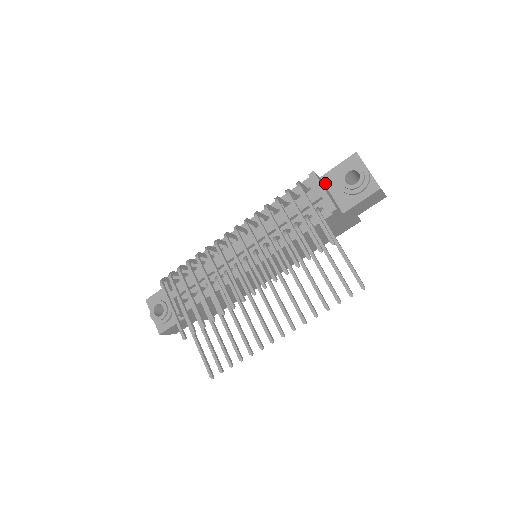
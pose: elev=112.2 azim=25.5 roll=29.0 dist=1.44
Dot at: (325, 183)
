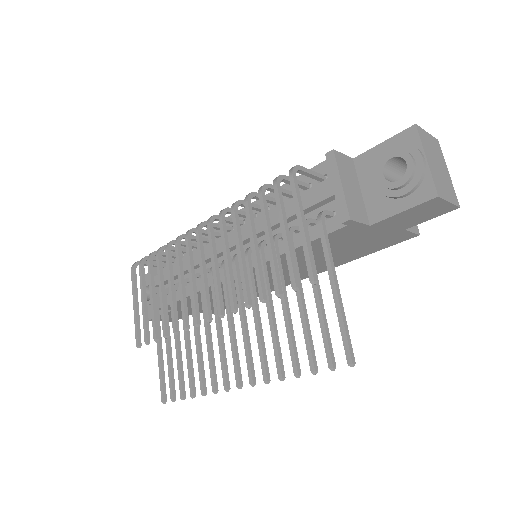
Dot at: (357, 170)
